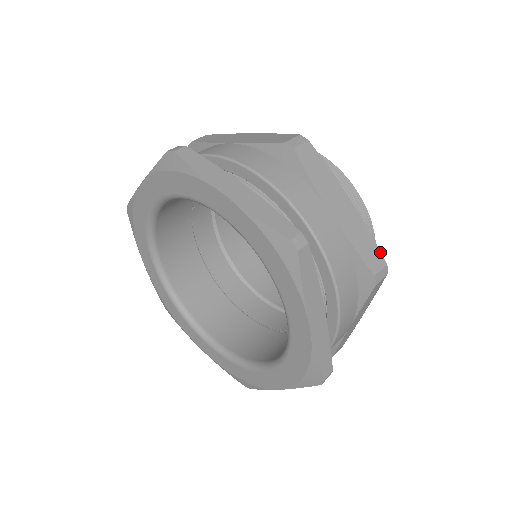
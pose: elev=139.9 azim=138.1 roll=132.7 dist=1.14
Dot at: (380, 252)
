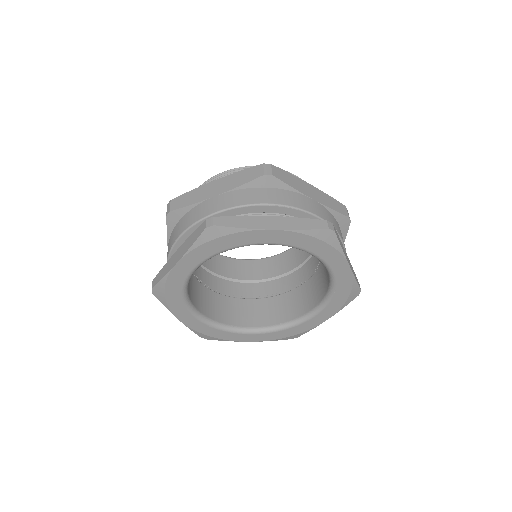
Dot at: (339, 202)
